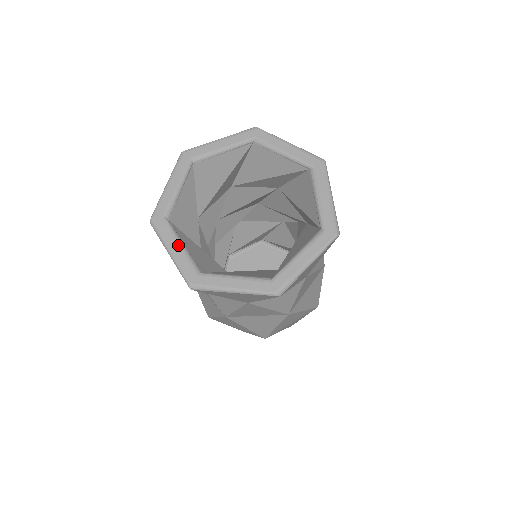
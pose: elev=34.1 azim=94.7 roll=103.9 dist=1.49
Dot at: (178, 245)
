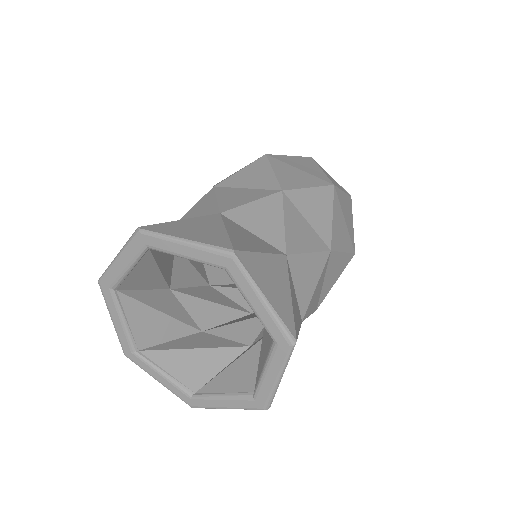
Dot at: (160, 376)
